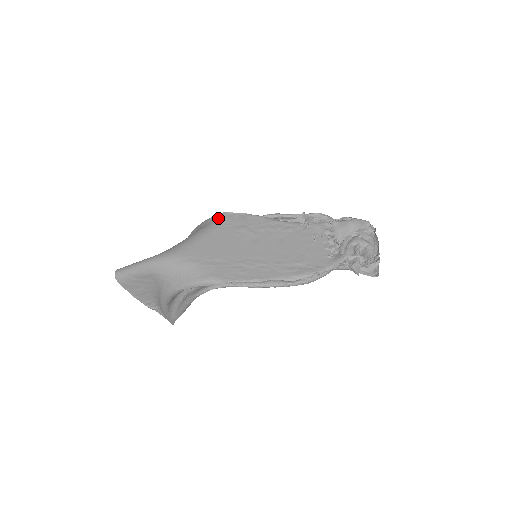
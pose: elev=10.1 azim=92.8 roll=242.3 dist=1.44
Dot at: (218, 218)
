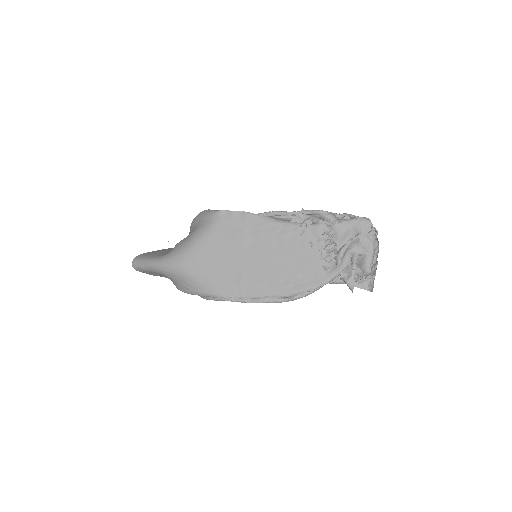
Dot at: (215, 218)
